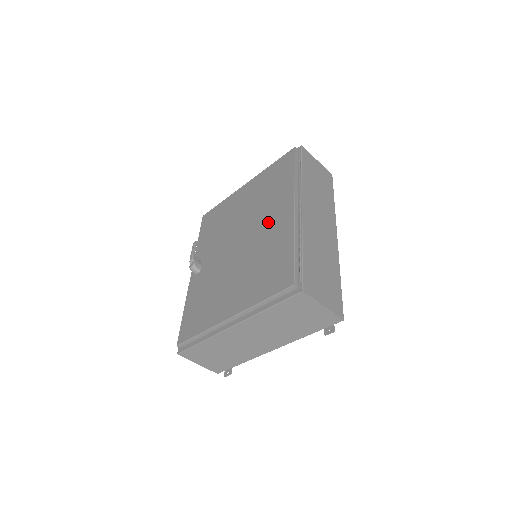
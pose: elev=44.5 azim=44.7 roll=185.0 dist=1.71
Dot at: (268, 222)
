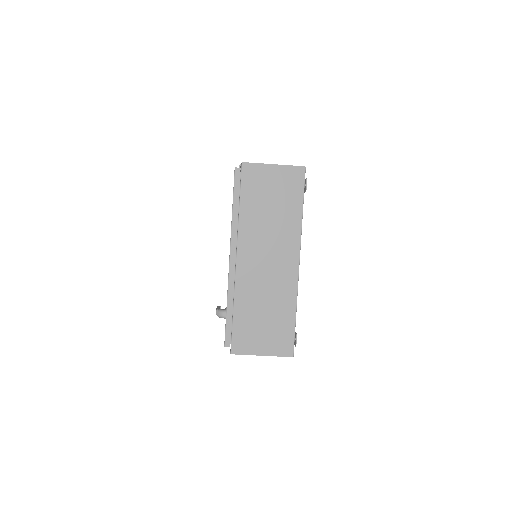
Dot at: occluded
